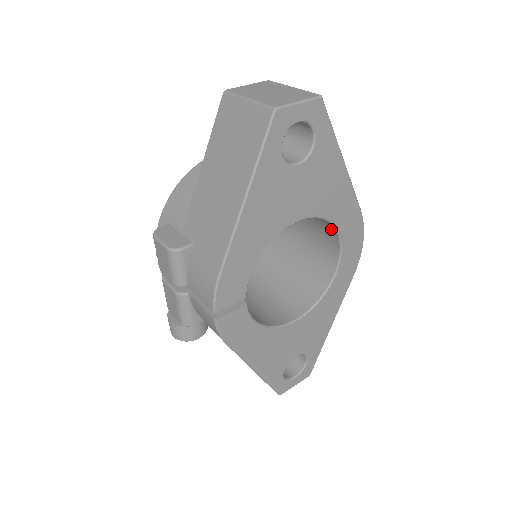
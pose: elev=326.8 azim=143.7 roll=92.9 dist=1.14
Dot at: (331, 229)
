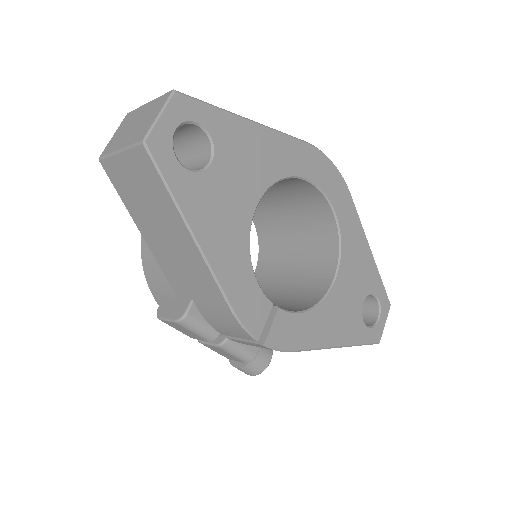
Dot at: (295, 180)
